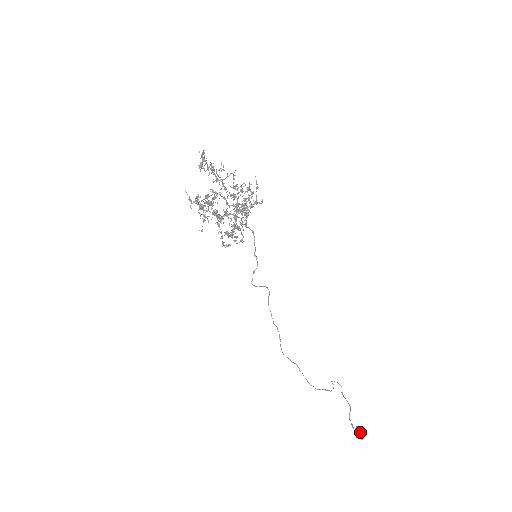
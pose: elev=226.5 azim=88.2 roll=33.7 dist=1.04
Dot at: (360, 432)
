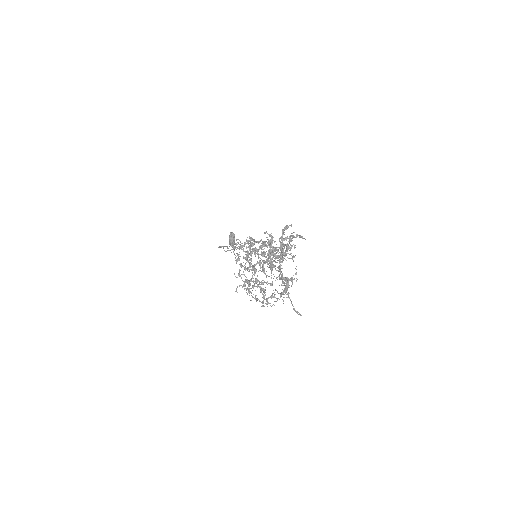
Dot at: occluded
